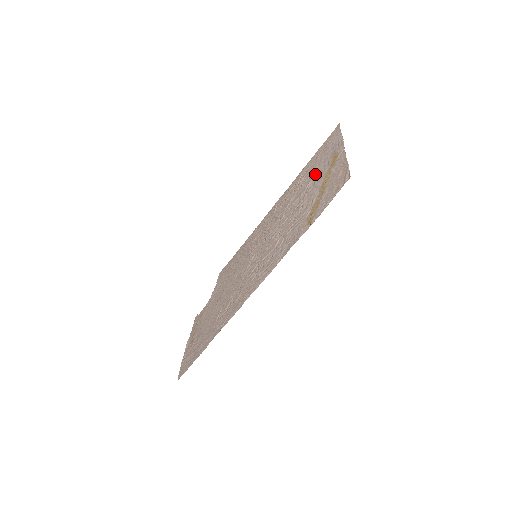
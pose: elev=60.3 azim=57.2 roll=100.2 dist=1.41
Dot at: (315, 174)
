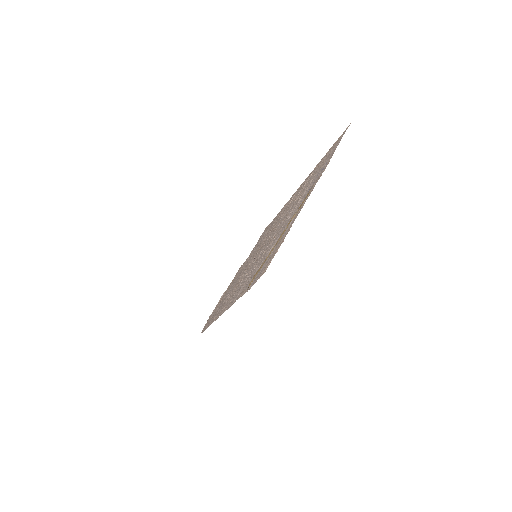
Dot at: (302, 196)
